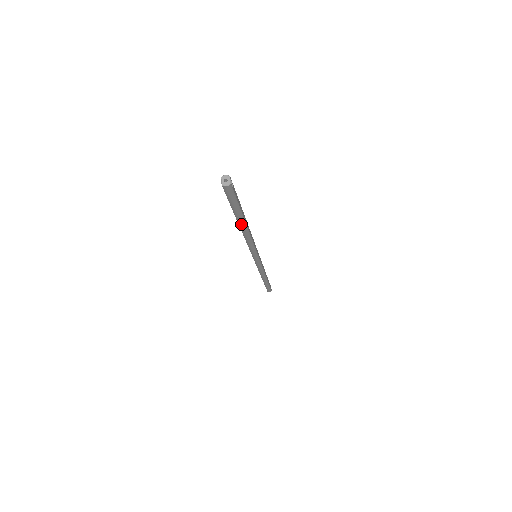
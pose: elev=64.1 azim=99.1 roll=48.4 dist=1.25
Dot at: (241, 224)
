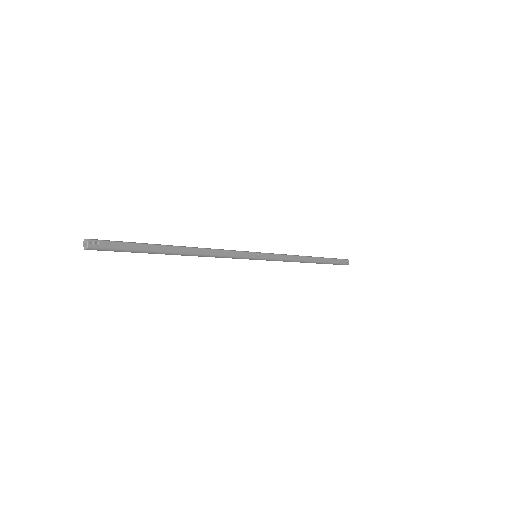
Dot at: (169, 254)
